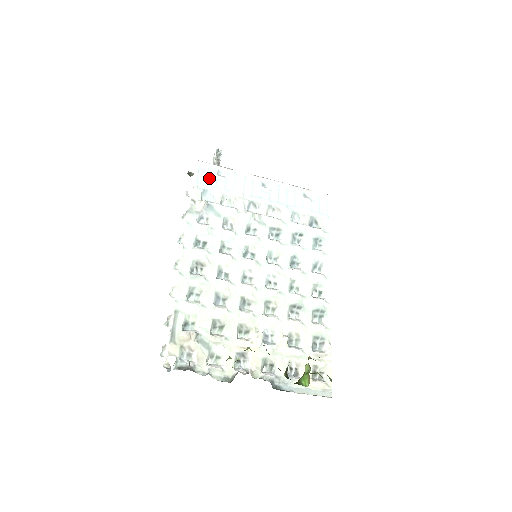
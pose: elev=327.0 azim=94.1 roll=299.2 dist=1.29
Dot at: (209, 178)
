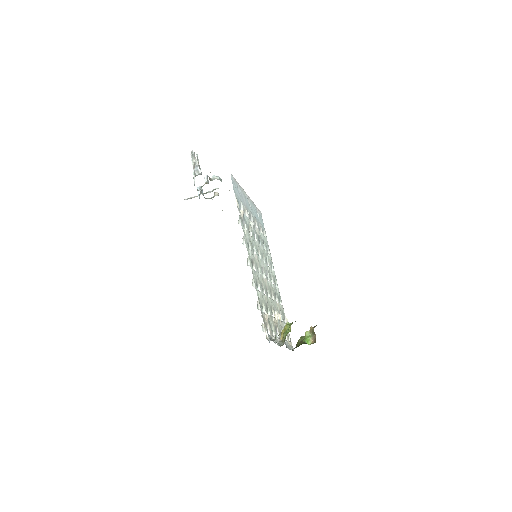
Dot at: (237, 190)
